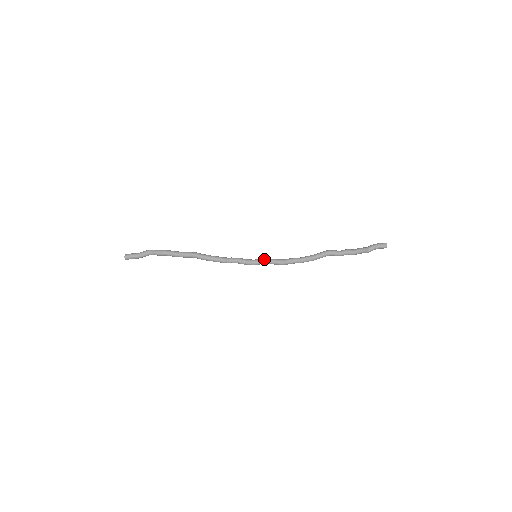
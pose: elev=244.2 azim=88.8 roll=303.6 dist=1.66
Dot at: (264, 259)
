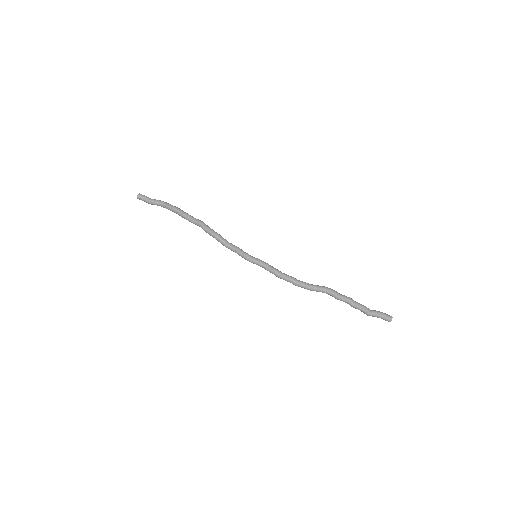
Dot at: occluded
